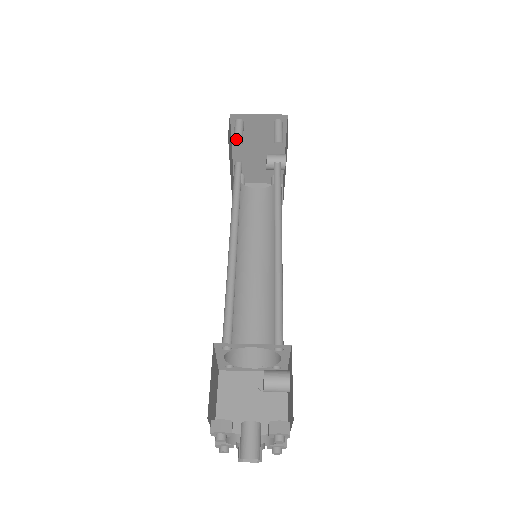
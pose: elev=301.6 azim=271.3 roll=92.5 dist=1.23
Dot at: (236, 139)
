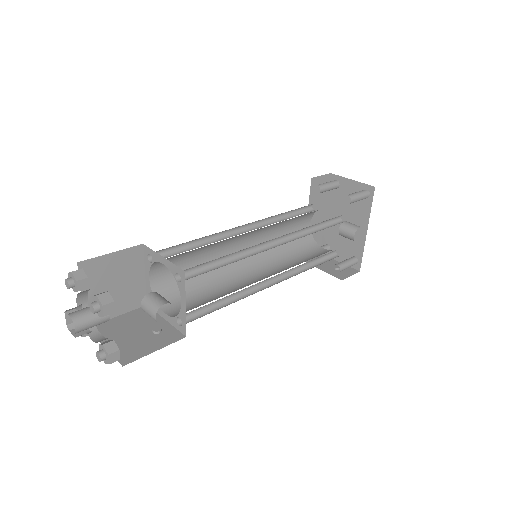
Dot at: occluded
